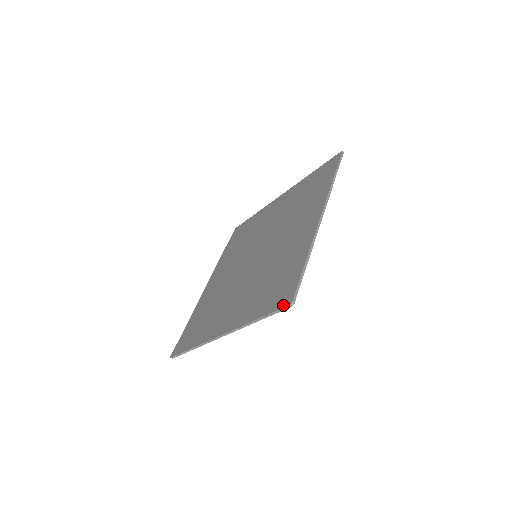
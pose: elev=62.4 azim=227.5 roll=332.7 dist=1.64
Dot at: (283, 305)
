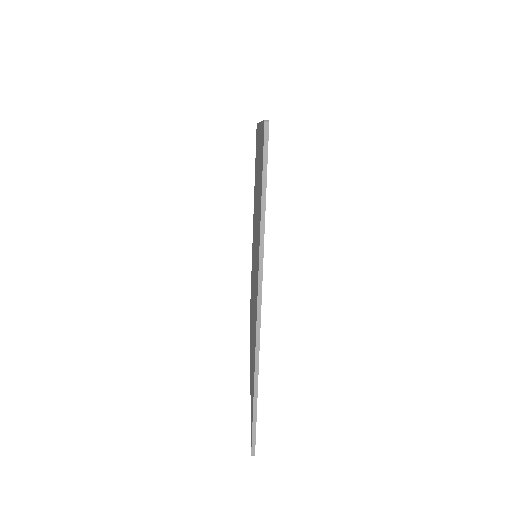
Dot at: occluded
